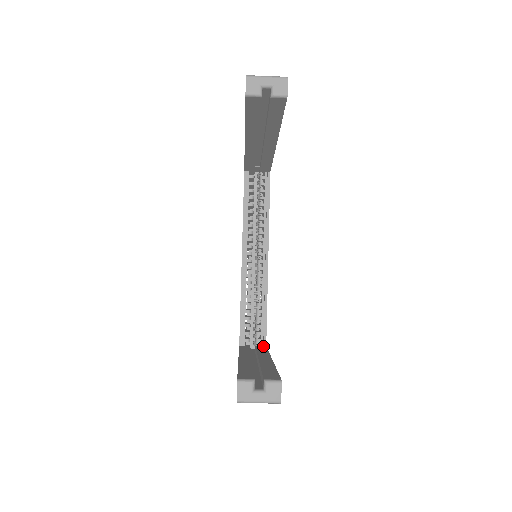
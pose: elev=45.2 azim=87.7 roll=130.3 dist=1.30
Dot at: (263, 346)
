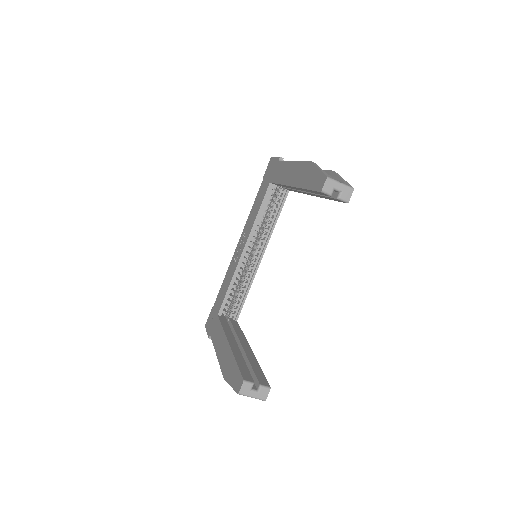
Dot at: (235, 321)
